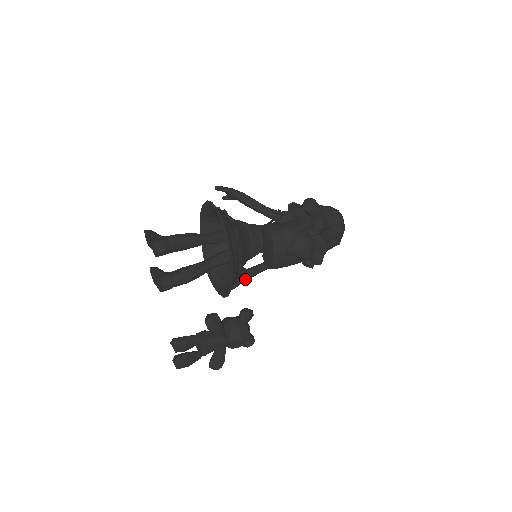
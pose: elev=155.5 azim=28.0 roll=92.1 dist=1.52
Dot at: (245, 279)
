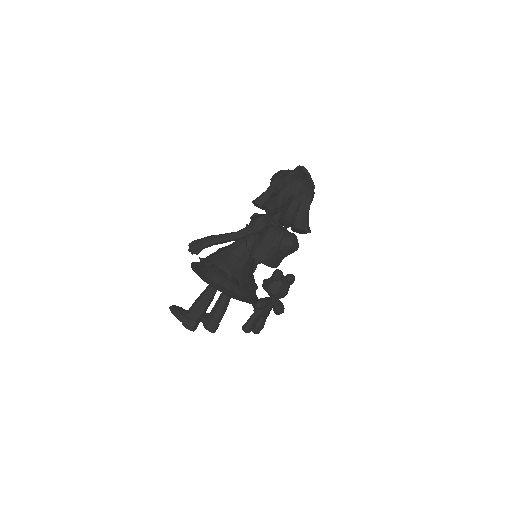
Dot at: (259, 263)
